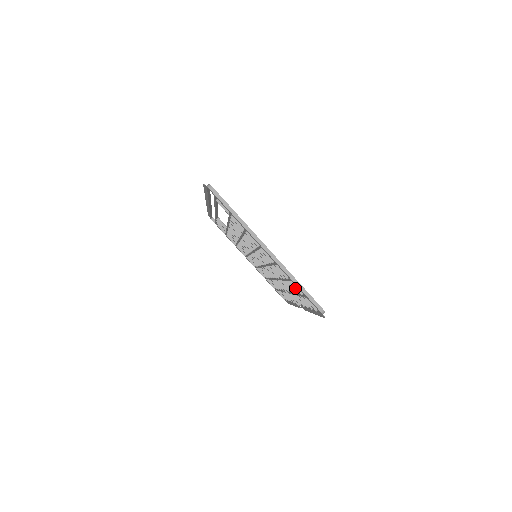
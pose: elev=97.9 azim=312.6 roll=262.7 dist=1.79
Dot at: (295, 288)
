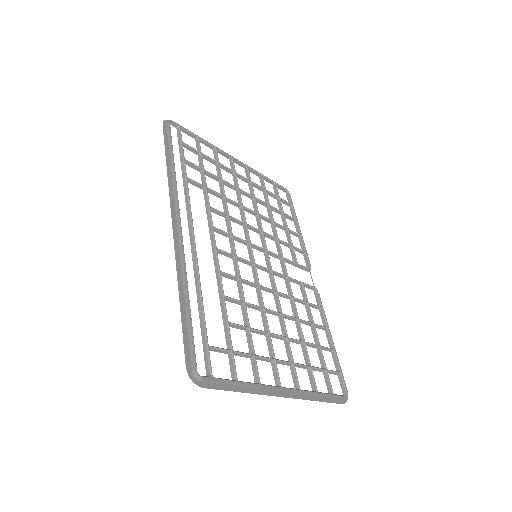
Dot at: occluded
